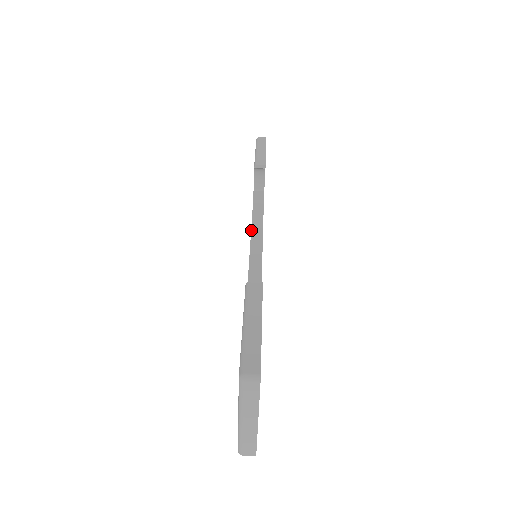
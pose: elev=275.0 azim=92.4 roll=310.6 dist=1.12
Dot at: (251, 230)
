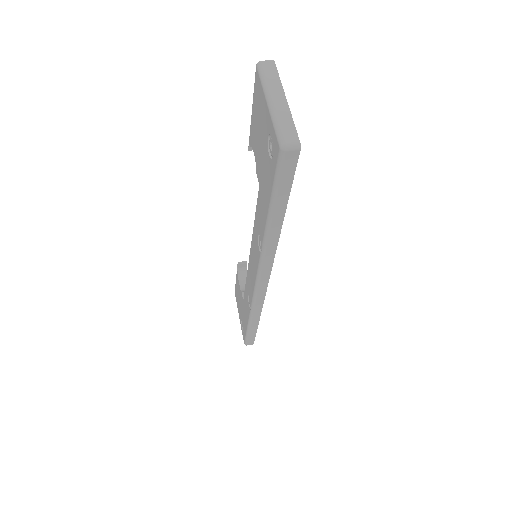
Dot at: (247, 275)
